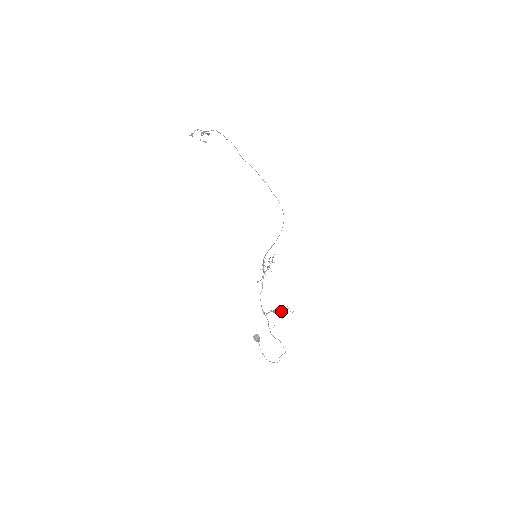
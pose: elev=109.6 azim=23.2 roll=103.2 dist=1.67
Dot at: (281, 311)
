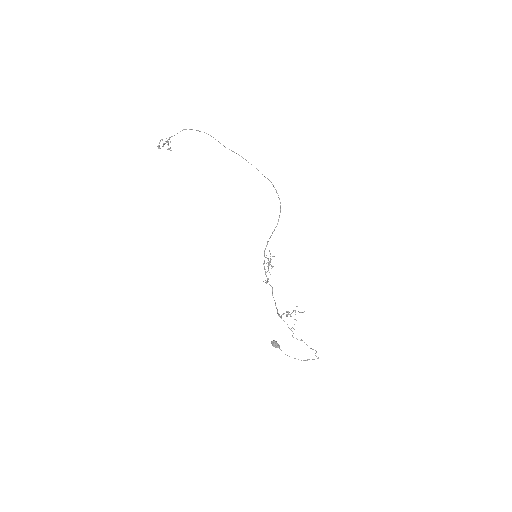
Dot at: (291, 313)
